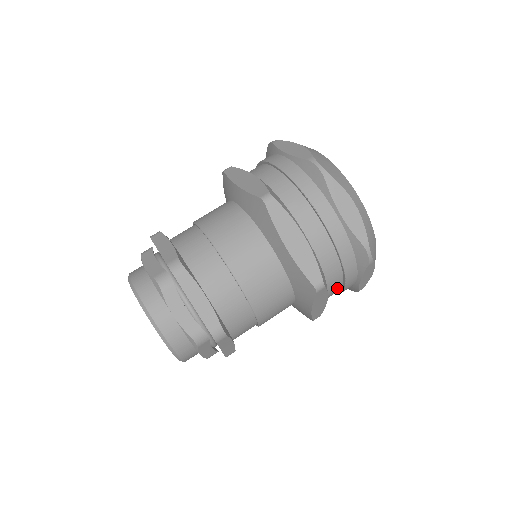
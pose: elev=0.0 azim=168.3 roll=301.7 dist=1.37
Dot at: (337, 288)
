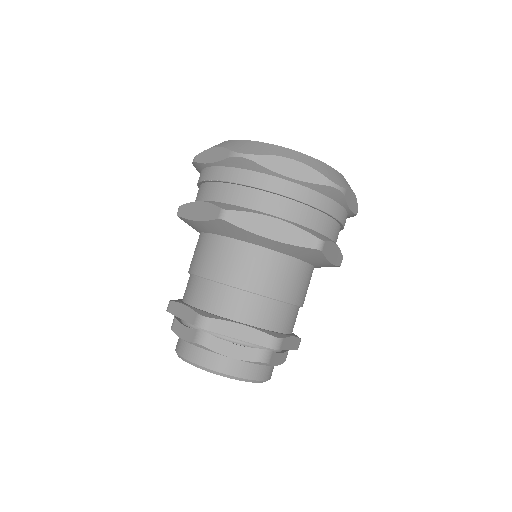
Dot at: occluded
